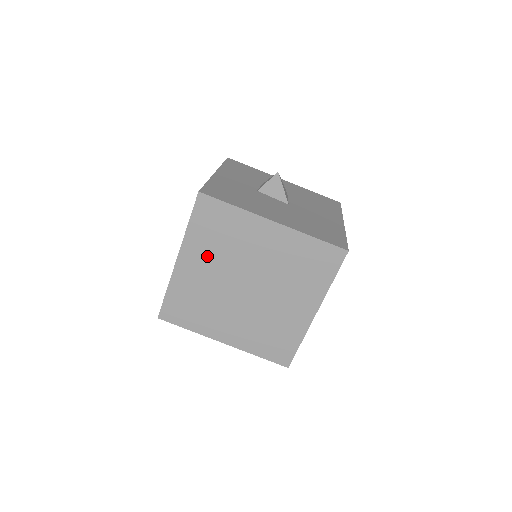
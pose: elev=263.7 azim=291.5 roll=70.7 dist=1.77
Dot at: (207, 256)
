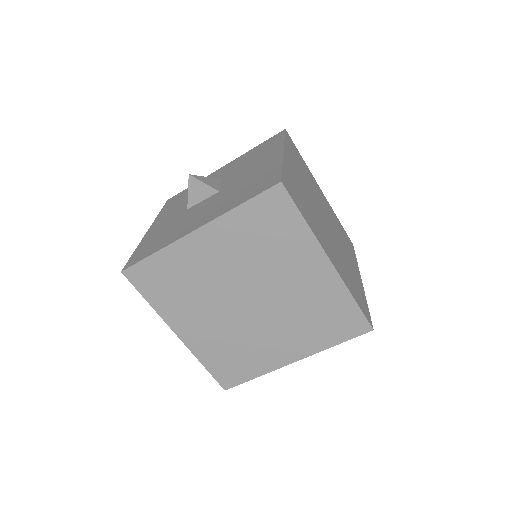
Dot at: (191, 310)
